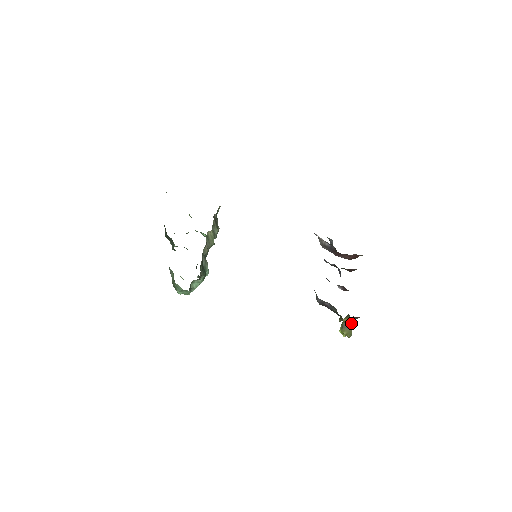
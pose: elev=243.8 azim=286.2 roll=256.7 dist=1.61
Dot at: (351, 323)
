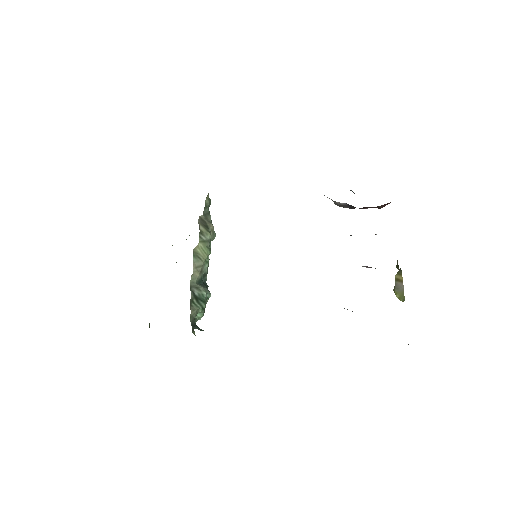
Dot at: (402, 283)
